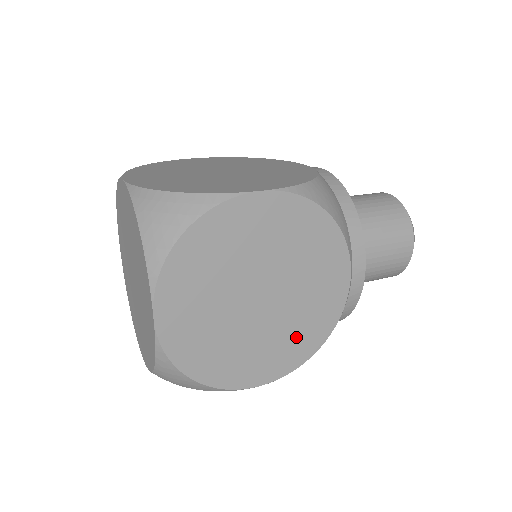
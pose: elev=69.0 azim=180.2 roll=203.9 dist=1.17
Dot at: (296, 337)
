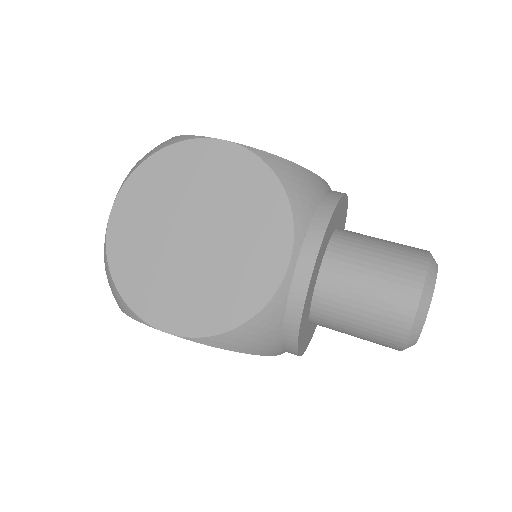
Dot at: (215, 298)
